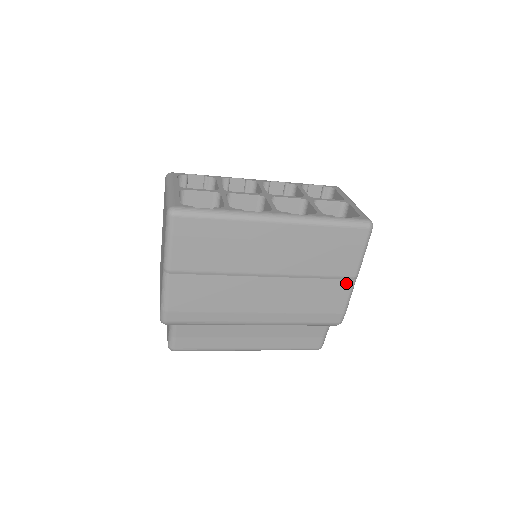
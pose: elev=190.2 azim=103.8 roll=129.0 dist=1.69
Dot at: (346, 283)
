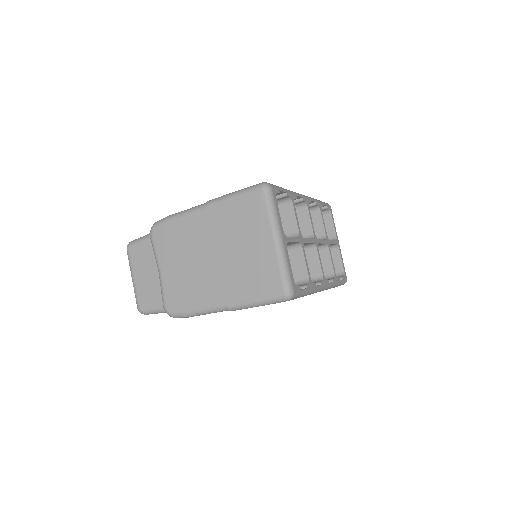
Dot at: occluded
